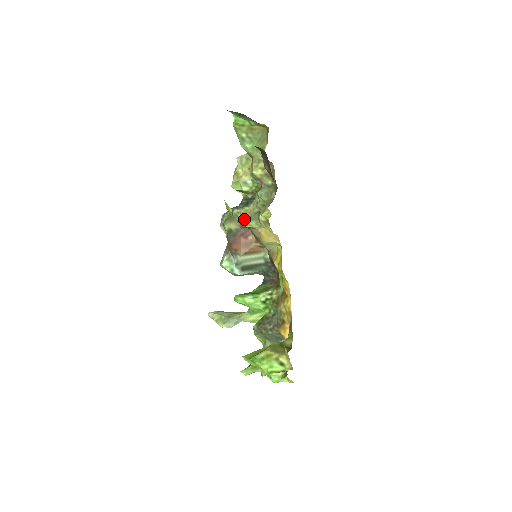
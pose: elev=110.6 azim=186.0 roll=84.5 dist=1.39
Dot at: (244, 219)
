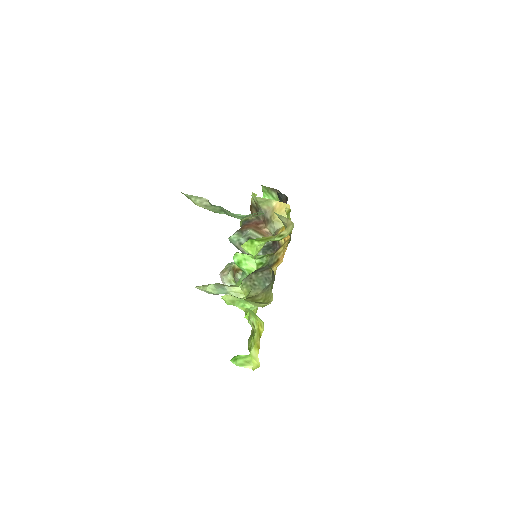
Dot at: occluded
